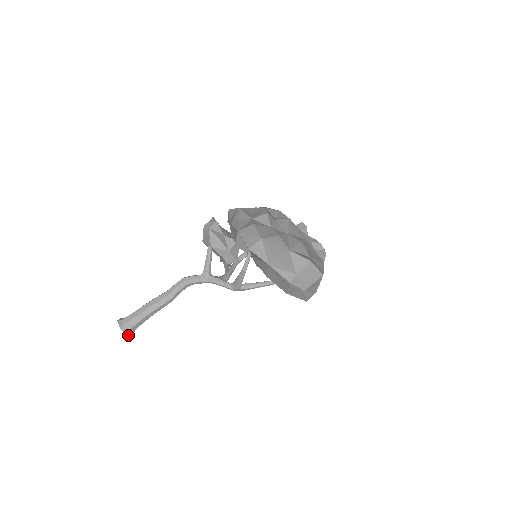
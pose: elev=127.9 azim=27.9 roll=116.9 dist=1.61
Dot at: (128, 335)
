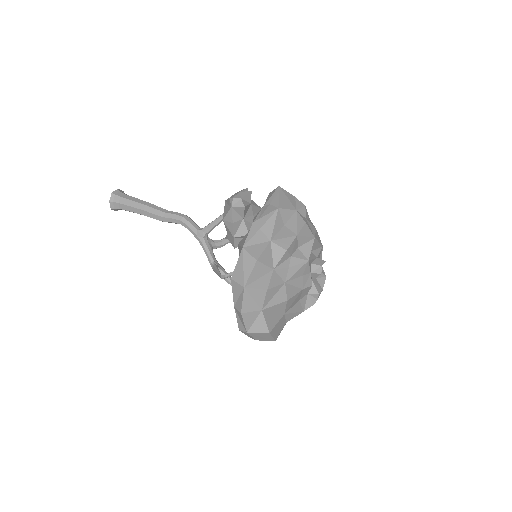
Dot at: (114, 210)
